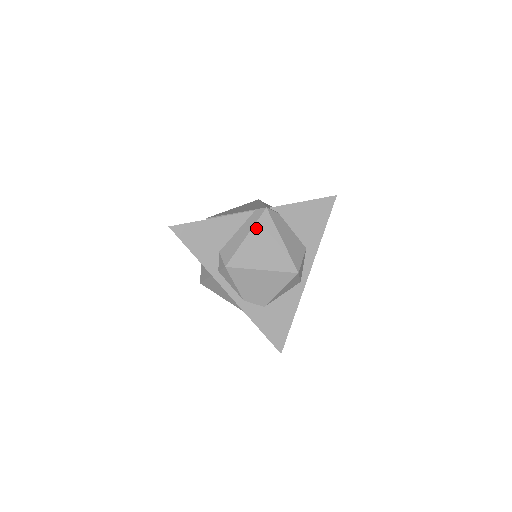
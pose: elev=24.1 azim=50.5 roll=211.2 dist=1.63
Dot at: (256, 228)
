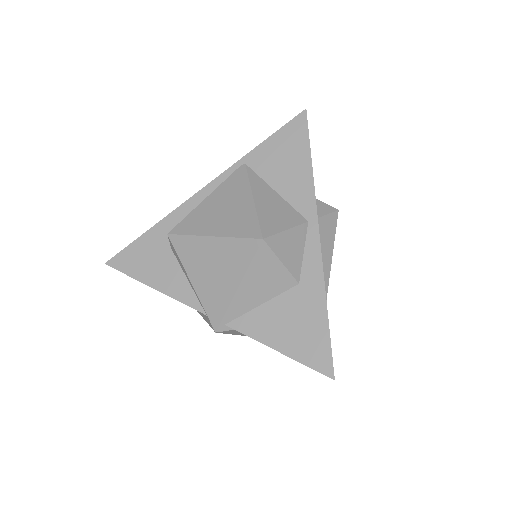
Dot at: occluded
